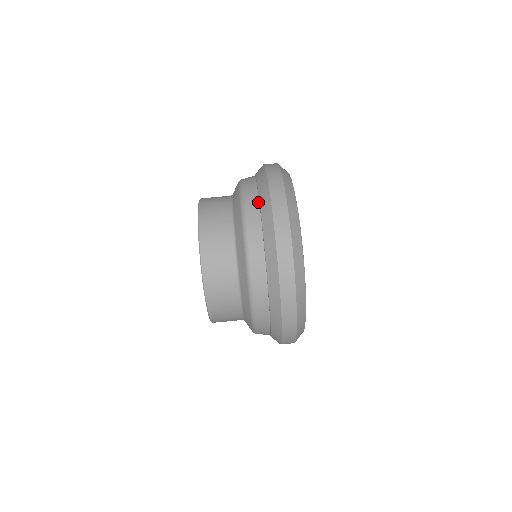
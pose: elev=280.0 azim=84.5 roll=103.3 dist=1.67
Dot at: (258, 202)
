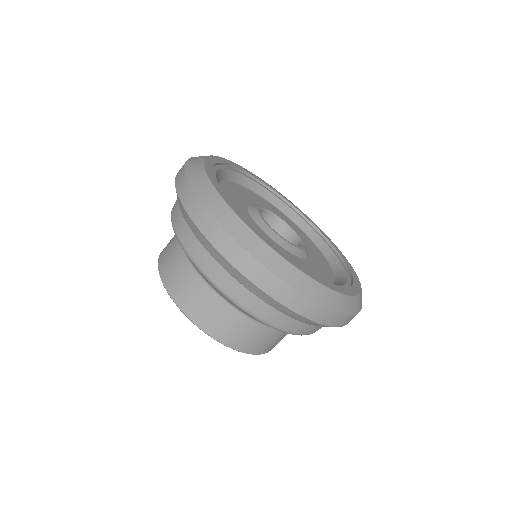
Dot at: (179, 208)
